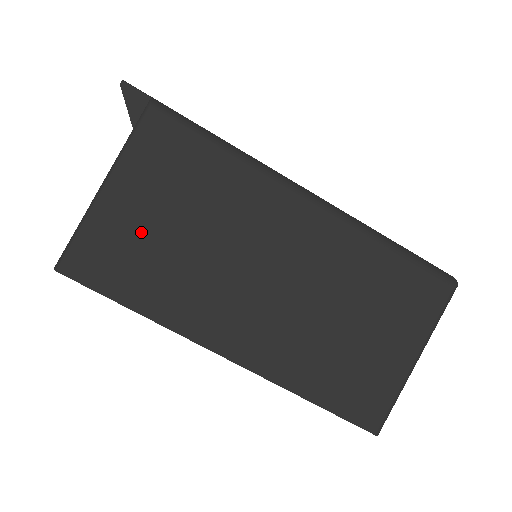
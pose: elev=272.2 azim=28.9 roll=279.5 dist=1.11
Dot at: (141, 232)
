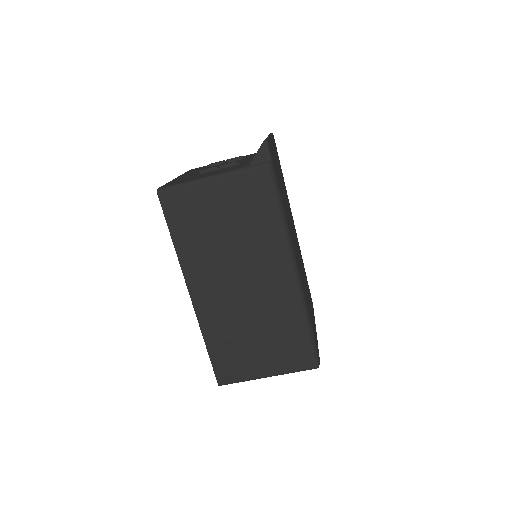
Dot at: (207, 212)
